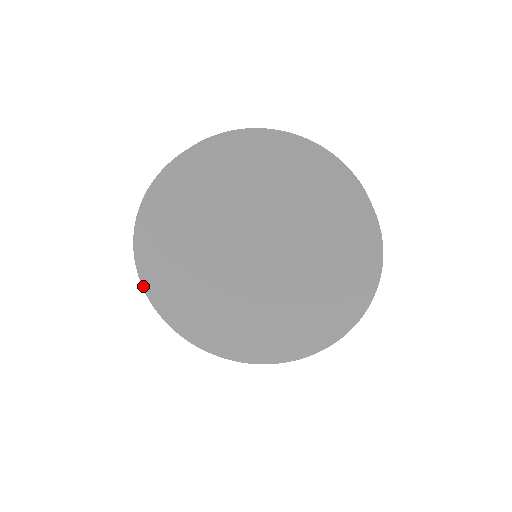
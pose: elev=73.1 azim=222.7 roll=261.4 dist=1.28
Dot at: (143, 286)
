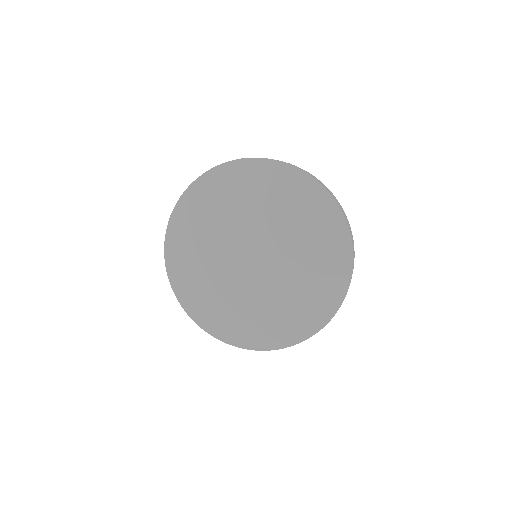
Dot at: (166, 235)
